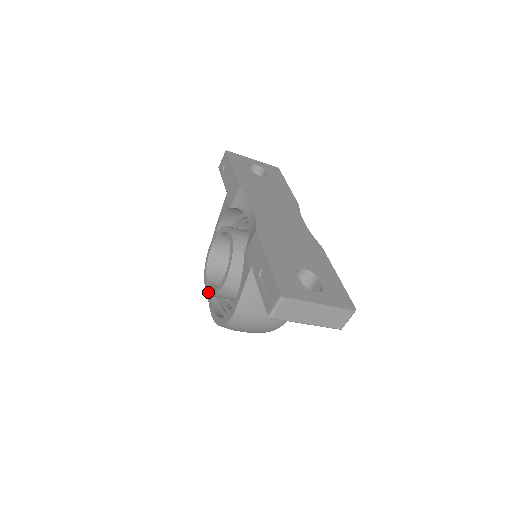
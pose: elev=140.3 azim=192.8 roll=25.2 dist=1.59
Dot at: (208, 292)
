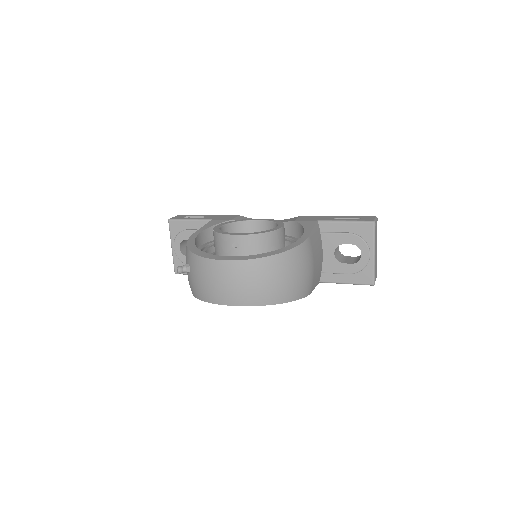
Dot at: (251, 233)
